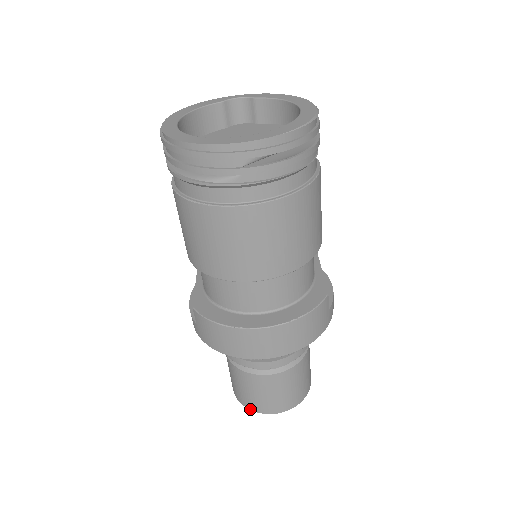
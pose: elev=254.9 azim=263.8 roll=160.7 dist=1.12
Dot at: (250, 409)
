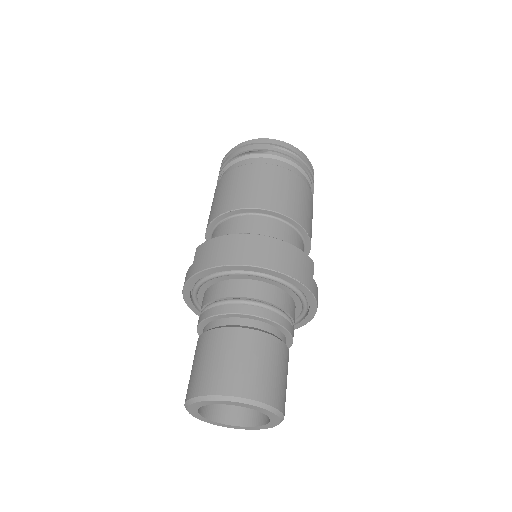
Dot at: (205, 394)
